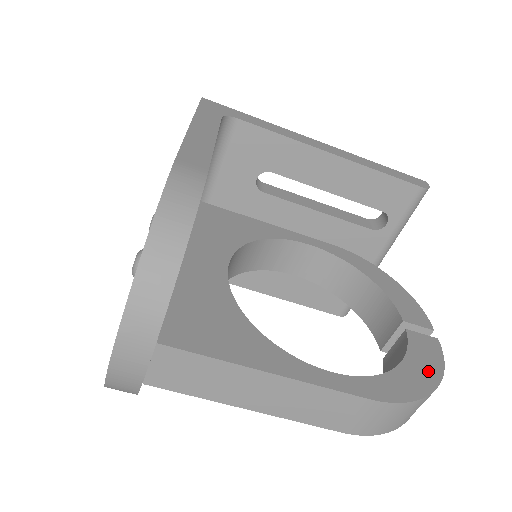
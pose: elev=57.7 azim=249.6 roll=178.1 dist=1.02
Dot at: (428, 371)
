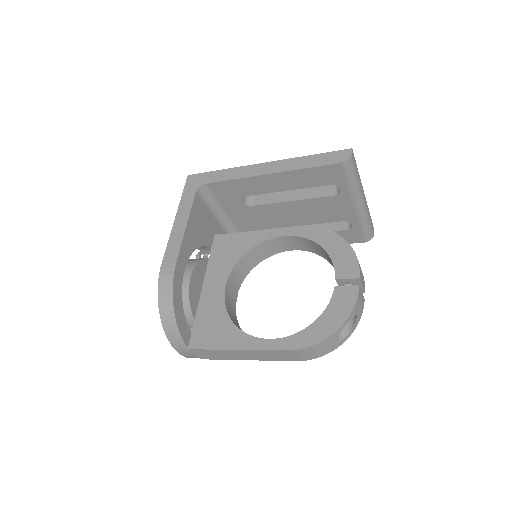
Dot at: (337, 318)
